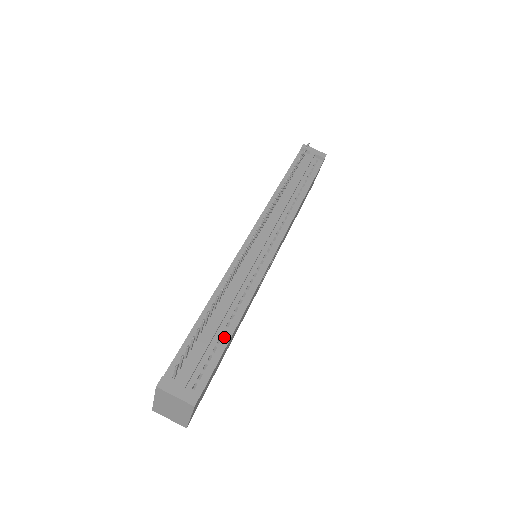
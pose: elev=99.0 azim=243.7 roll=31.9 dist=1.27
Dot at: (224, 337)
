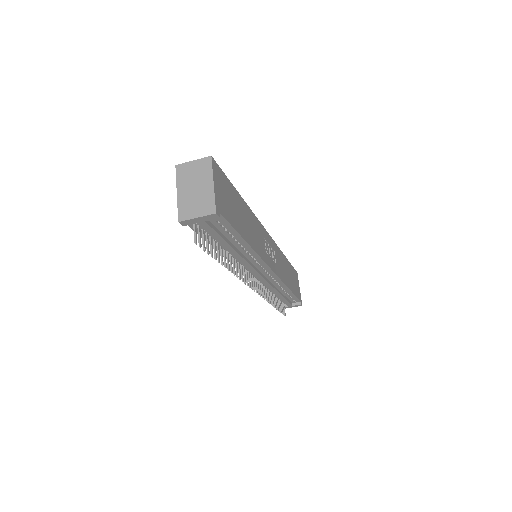
Dot at: (289, 294)
